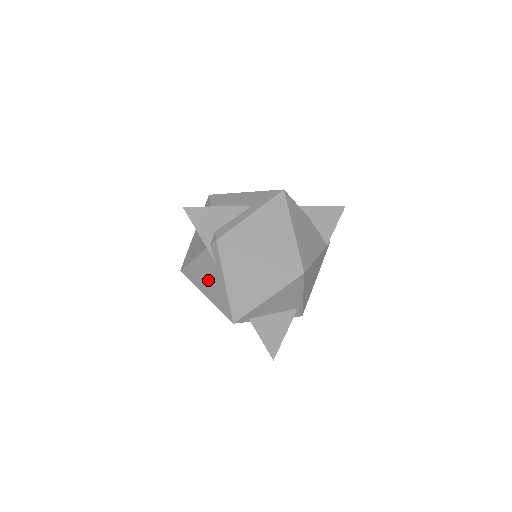
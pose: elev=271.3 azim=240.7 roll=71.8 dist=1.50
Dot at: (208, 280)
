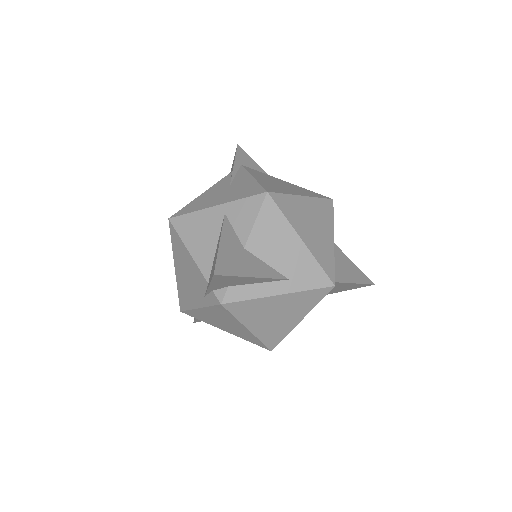
Dot at: (187, 277)
